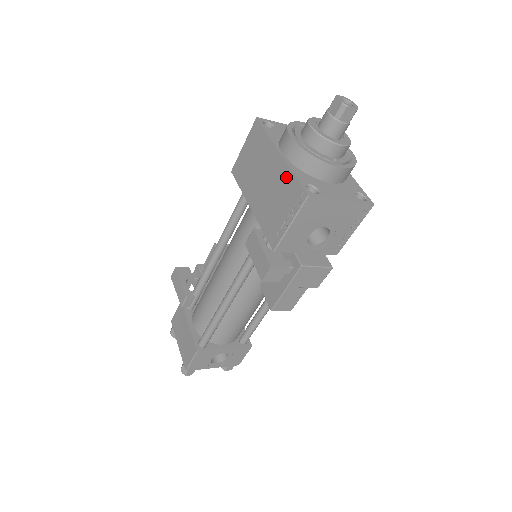
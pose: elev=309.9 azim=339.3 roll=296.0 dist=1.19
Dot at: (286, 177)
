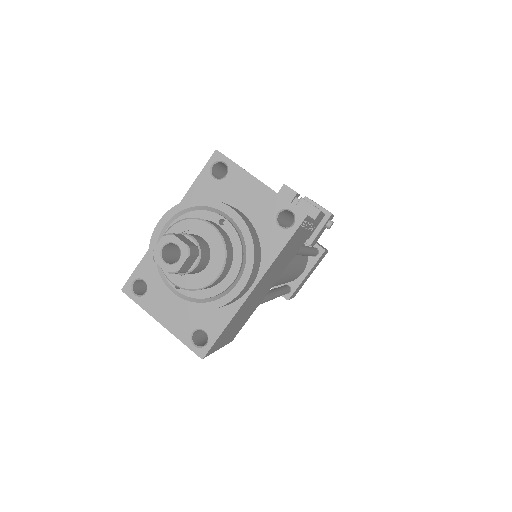
Dot at: occluded
